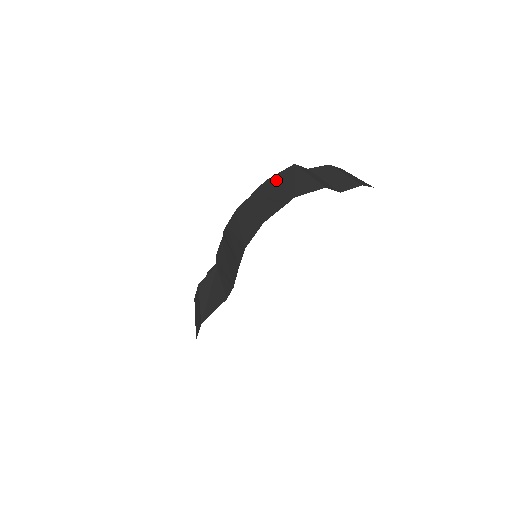
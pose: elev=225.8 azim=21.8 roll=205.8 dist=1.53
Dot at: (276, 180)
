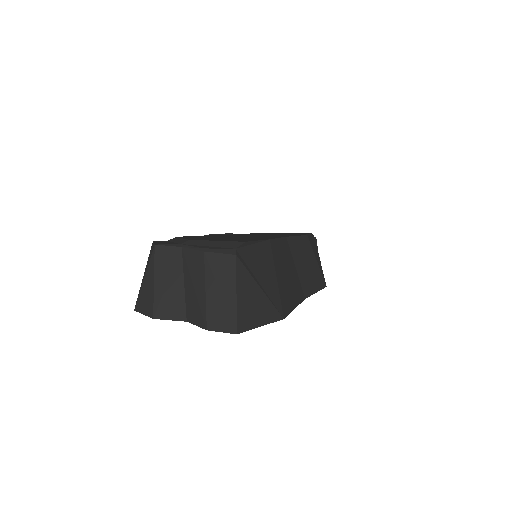
Dot at: (149, 255)
